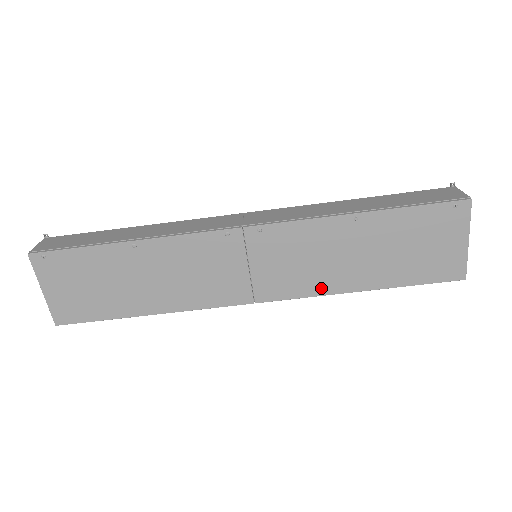
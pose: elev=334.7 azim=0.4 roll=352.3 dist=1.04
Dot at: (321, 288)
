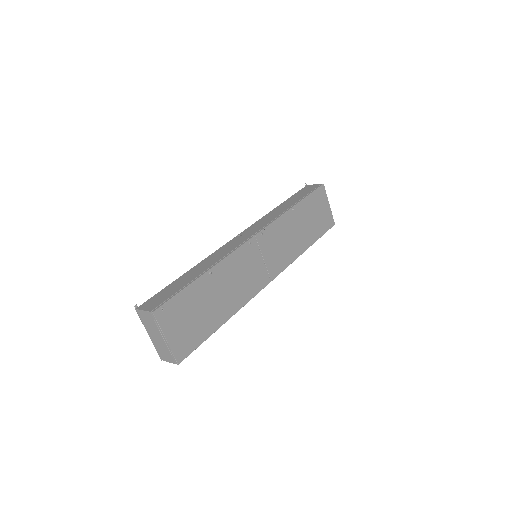
Dot at: (293, 256)
